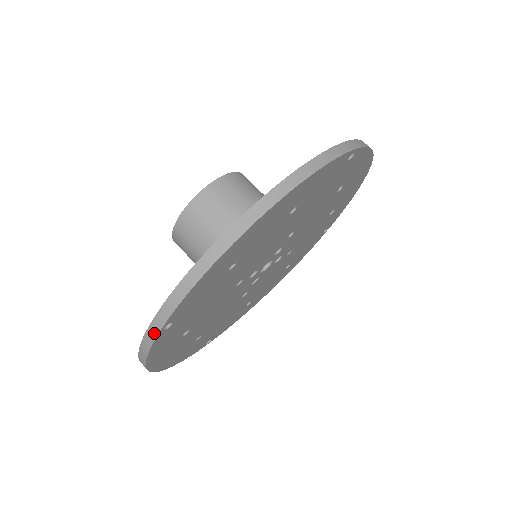
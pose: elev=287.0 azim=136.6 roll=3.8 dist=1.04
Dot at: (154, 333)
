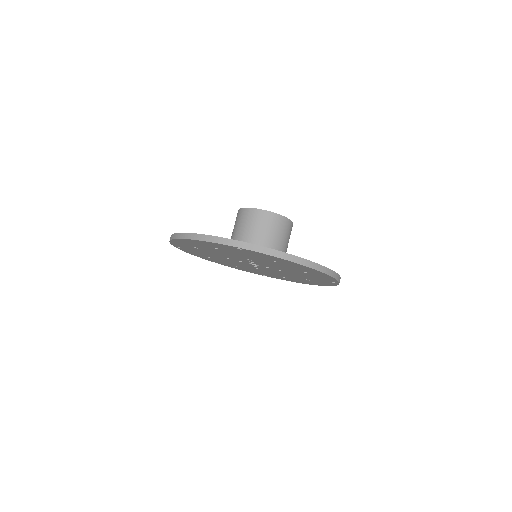
Dot at: occluded
